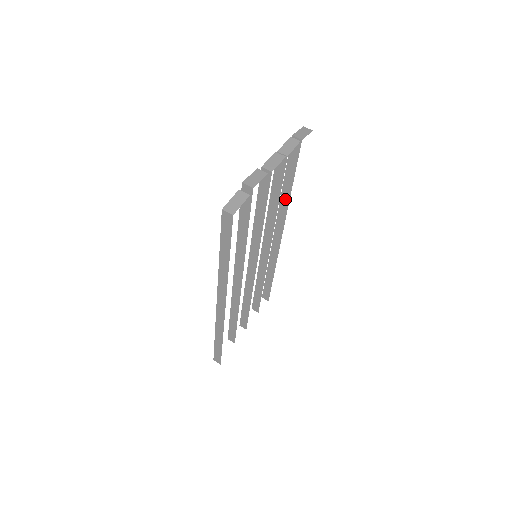
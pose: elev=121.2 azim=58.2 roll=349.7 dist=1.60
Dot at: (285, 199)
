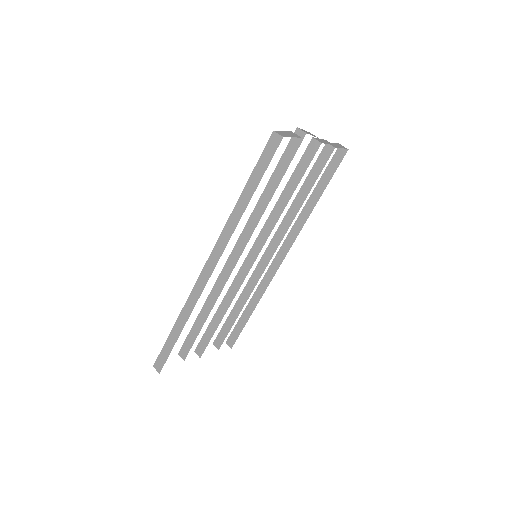
Dot at: (305, 214)
